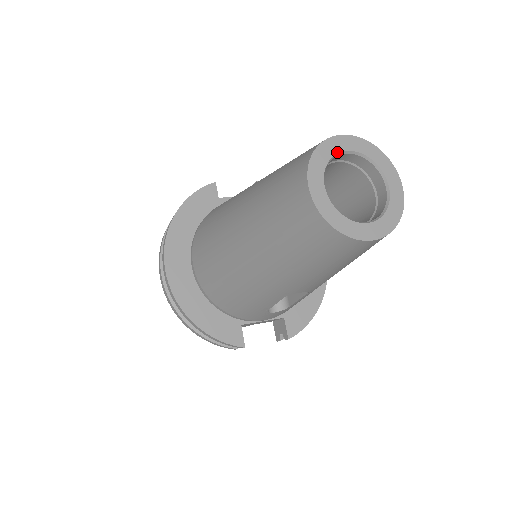
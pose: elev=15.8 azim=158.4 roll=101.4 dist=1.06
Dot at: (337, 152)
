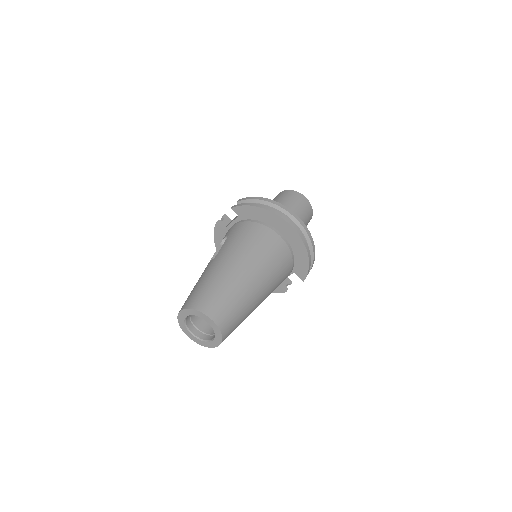
Dot at: (184, 319)
